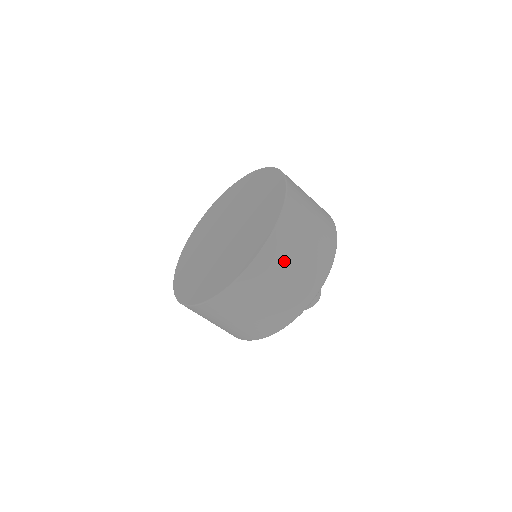
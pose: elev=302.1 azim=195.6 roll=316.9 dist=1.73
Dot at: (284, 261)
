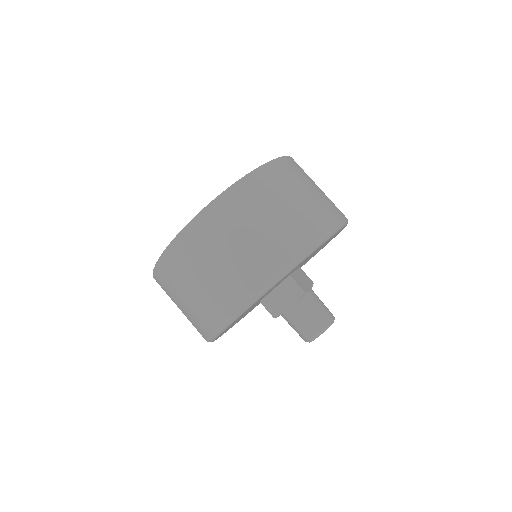
Dot at: (288, 185)
